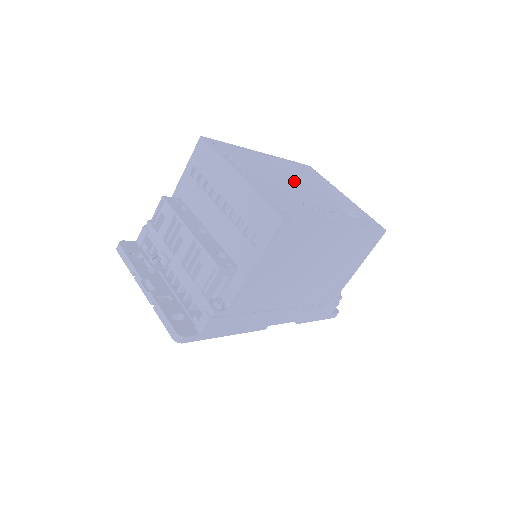
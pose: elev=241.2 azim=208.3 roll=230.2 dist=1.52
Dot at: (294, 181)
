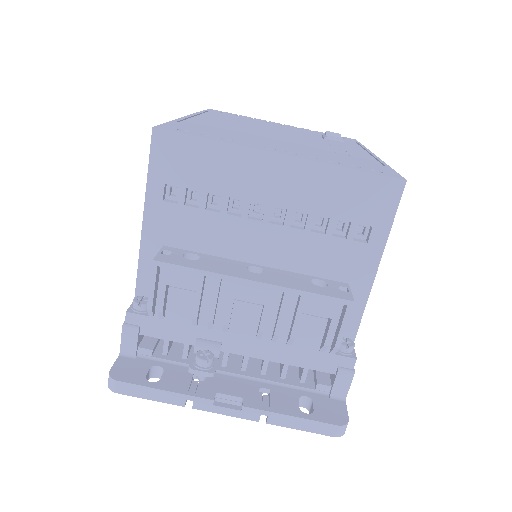
Dot at: (266, 132)
